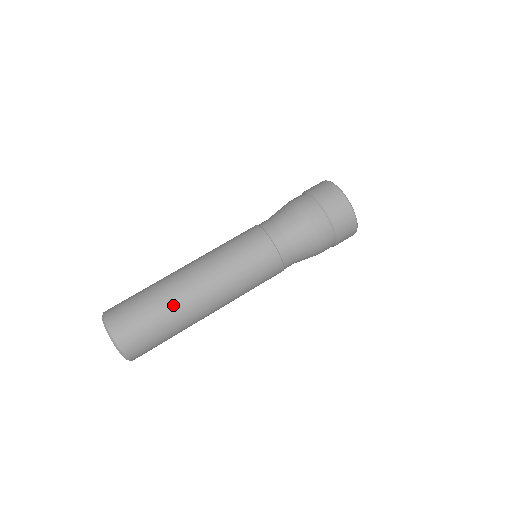
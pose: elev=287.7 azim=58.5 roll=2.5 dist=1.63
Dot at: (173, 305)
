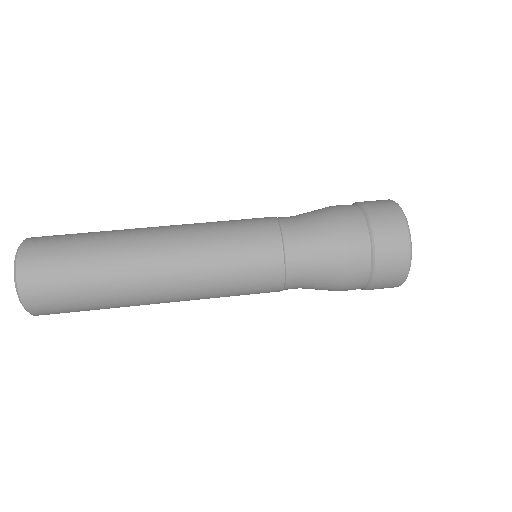
Dot at: (117, 231)
